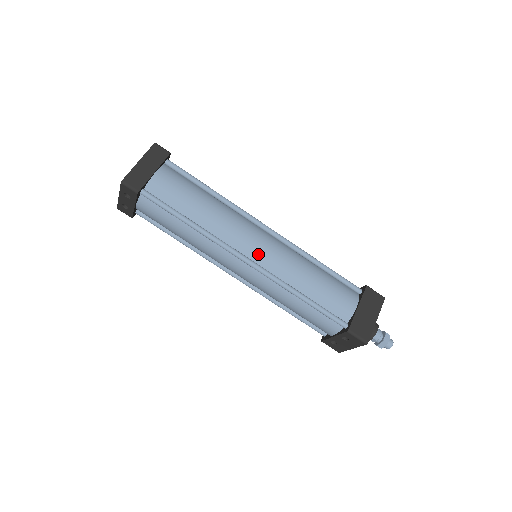
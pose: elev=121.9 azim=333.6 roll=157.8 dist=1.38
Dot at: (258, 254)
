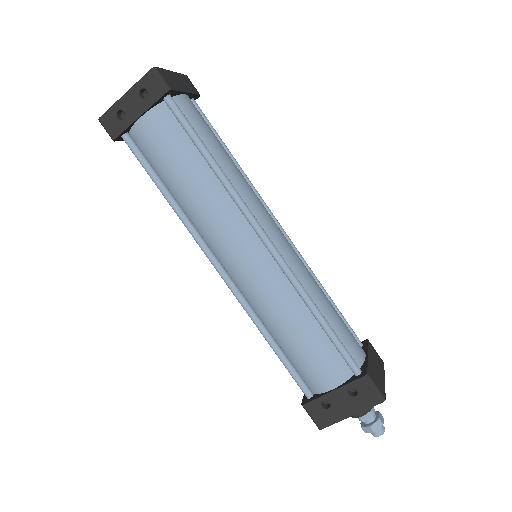
Dot at: (277, 240)
